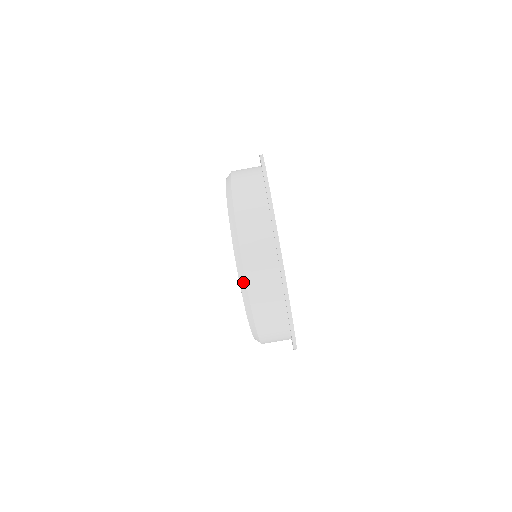
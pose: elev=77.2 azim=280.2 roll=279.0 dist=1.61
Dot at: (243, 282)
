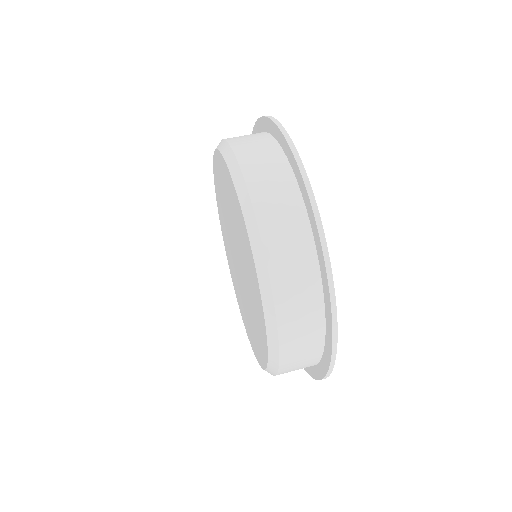
Dot at: (246, 203)
